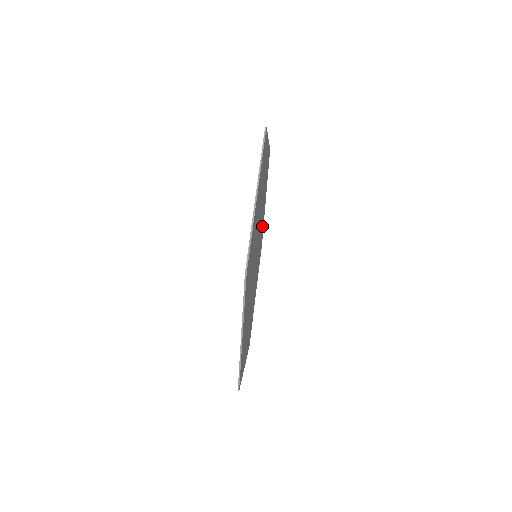
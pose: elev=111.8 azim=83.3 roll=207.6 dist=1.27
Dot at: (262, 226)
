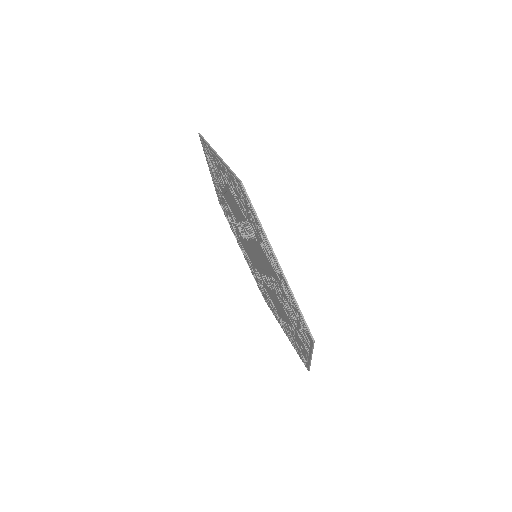
Dot at: occluded
